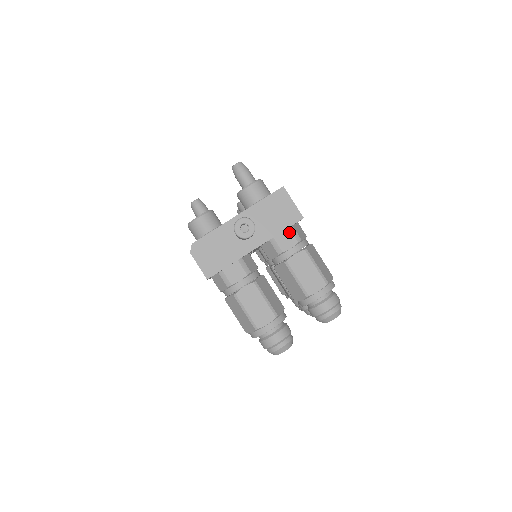
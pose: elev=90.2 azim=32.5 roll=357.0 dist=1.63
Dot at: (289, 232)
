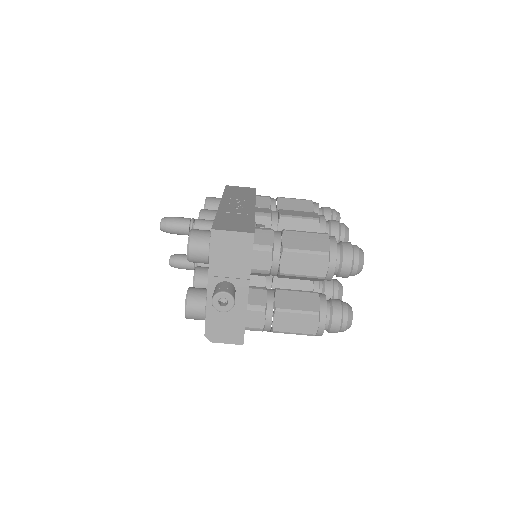
Dot at: (257, 253)
